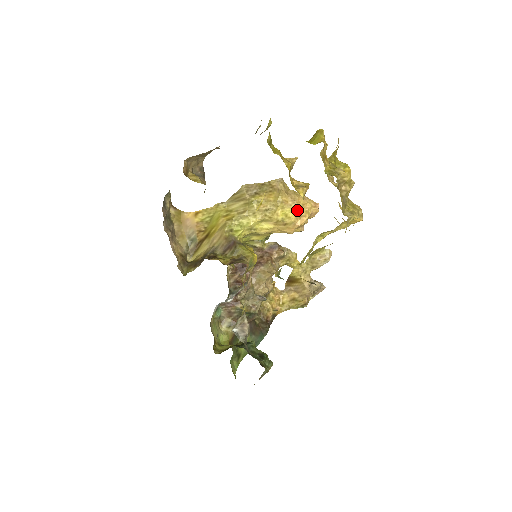
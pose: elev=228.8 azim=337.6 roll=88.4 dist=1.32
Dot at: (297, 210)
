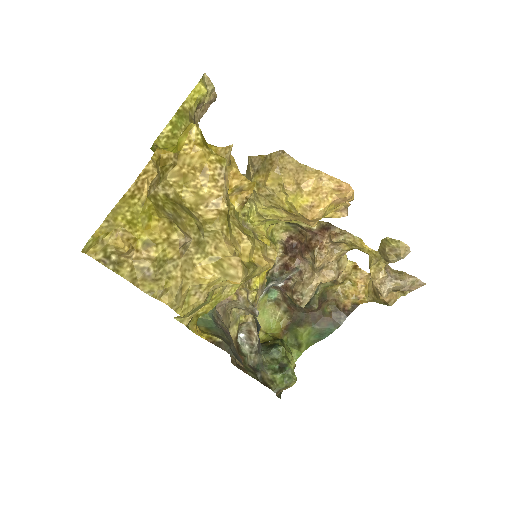
Dot at: (303, 198)
